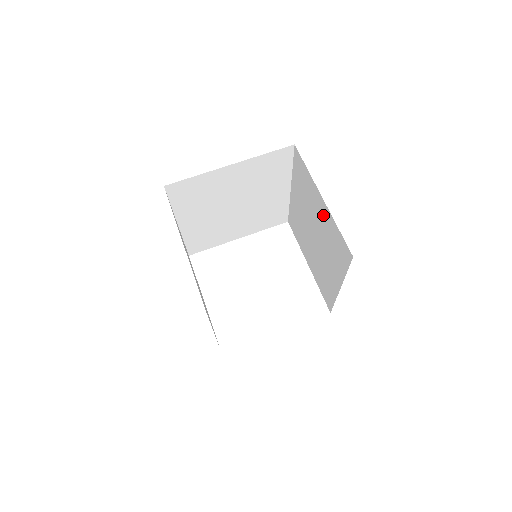
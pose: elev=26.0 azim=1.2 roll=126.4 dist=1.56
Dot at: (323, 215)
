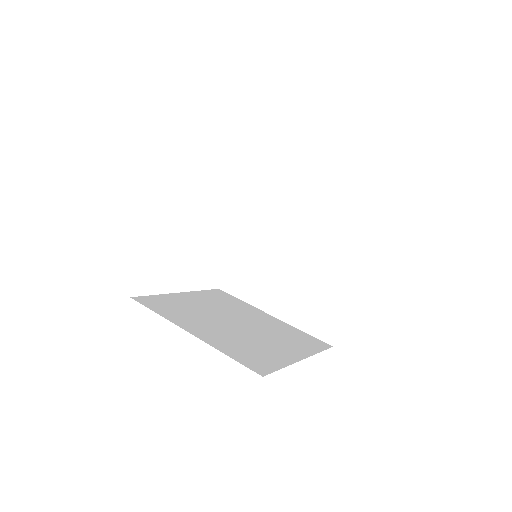
Dot at: occluded
